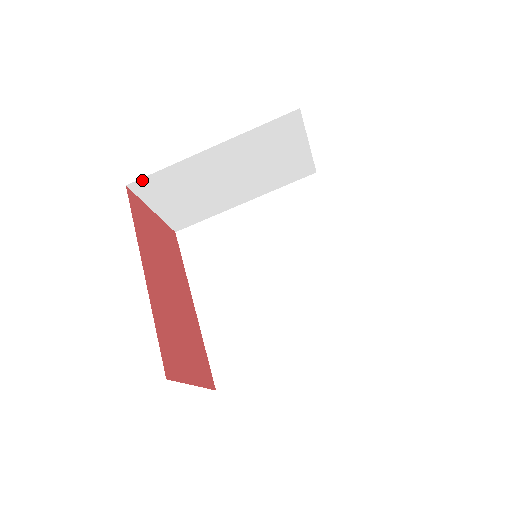
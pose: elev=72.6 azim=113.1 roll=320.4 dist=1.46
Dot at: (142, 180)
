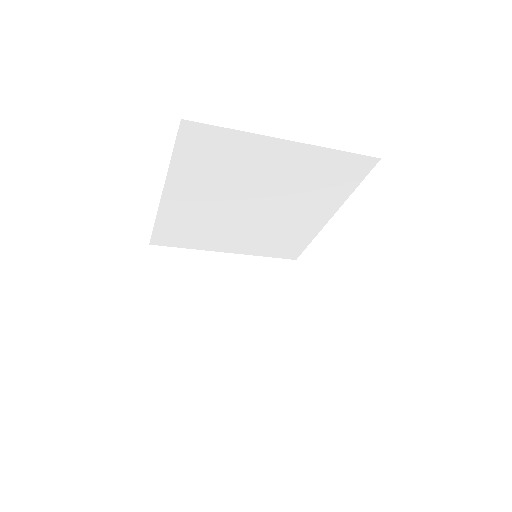
Dot at: occluded
